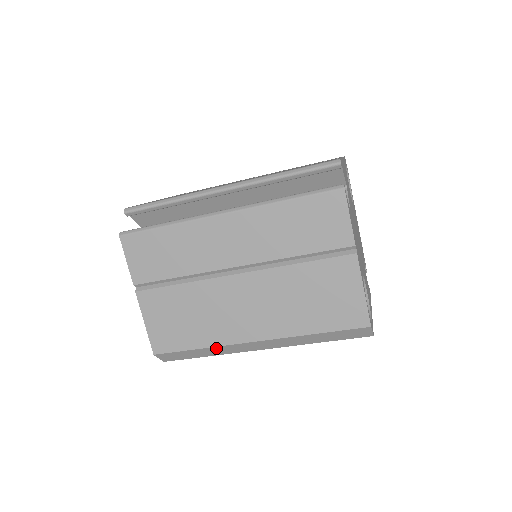
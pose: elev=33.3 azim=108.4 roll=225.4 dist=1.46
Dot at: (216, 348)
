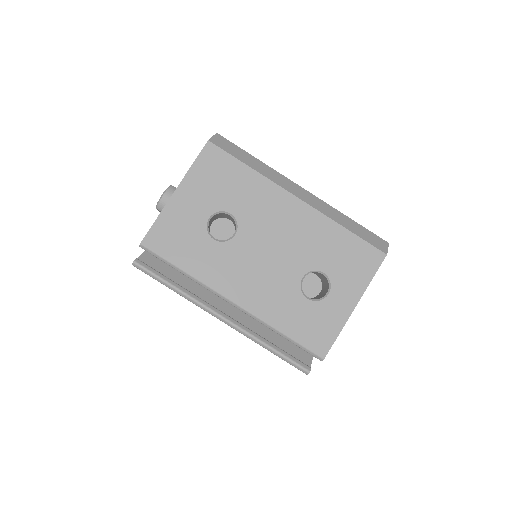
Dot at: (269, 169)
